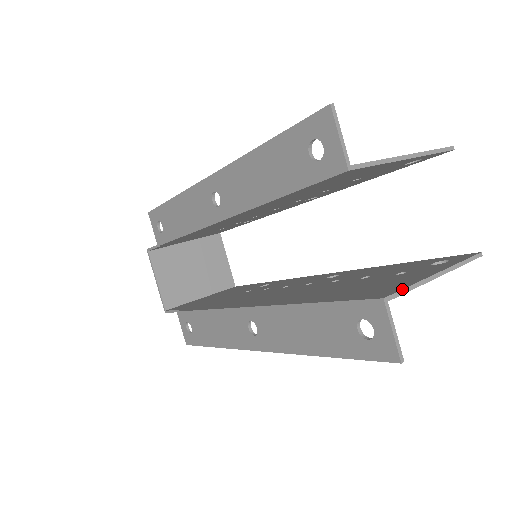
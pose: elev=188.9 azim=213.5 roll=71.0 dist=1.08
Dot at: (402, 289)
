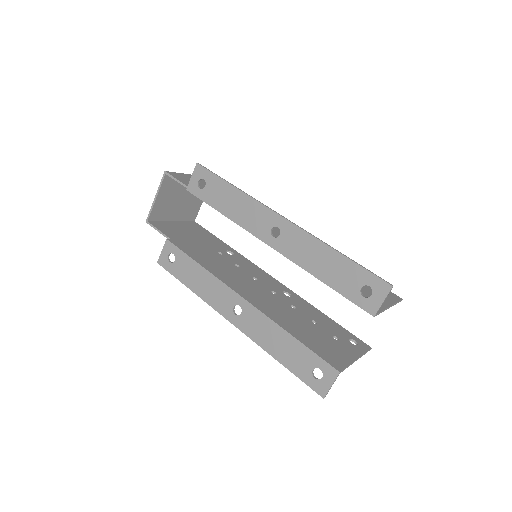
Dot at: occluded
